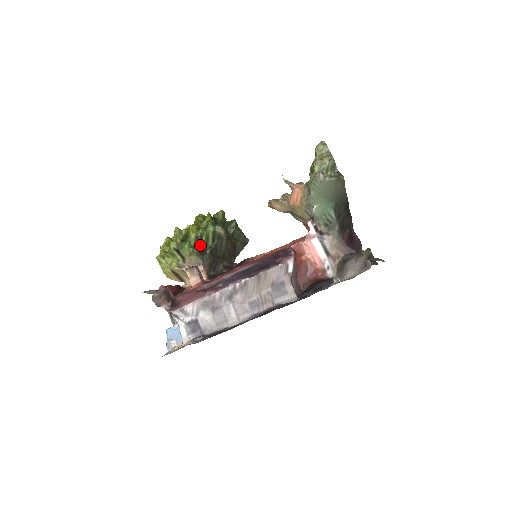
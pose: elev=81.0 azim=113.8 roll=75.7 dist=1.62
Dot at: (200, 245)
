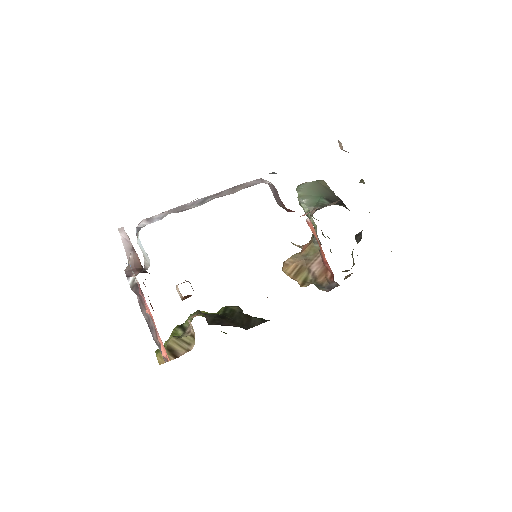
Dot at: occluded
